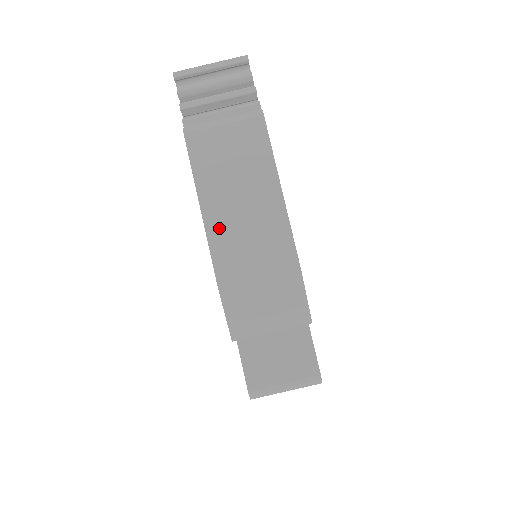
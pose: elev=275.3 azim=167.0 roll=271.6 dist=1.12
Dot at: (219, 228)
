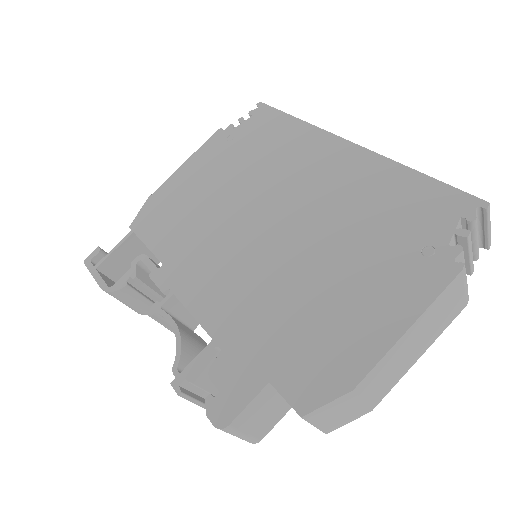
Dot at: (396, 350)
